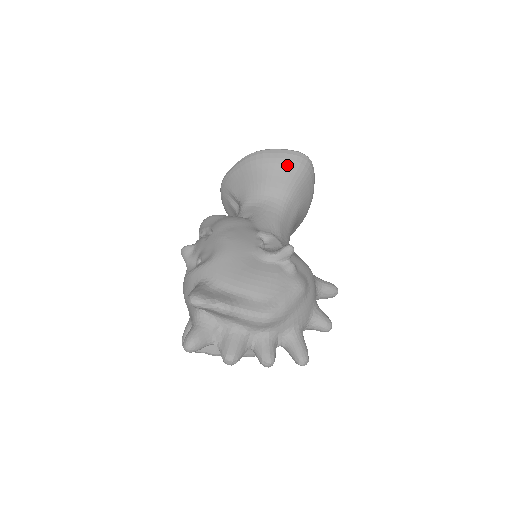
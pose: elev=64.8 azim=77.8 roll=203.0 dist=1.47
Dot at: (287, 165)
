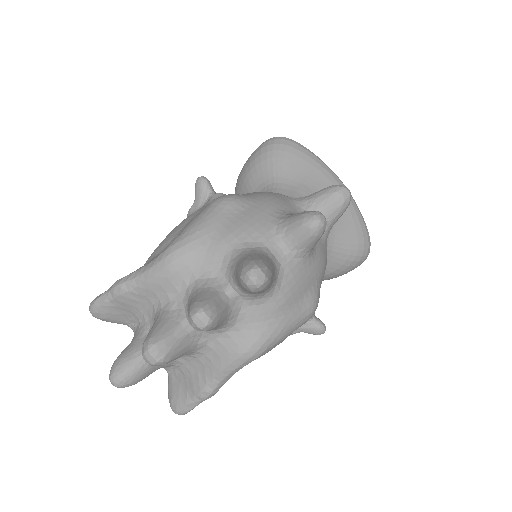
Dot at: (254, 159)
